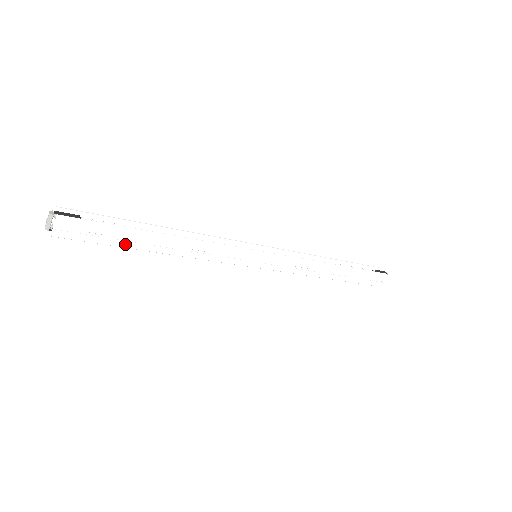
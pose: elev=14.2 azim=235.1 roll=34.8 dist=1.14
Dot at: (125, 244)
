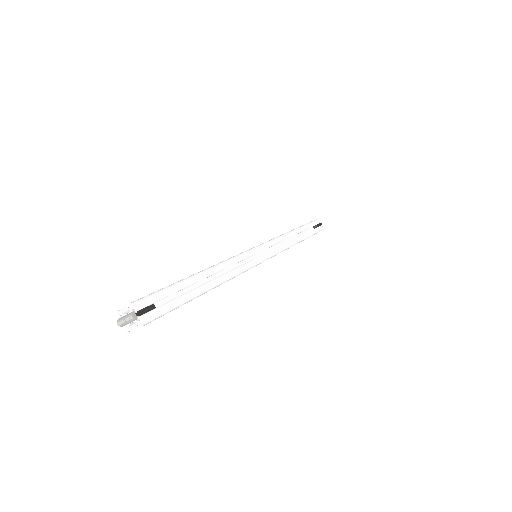
Dot at: occluded
